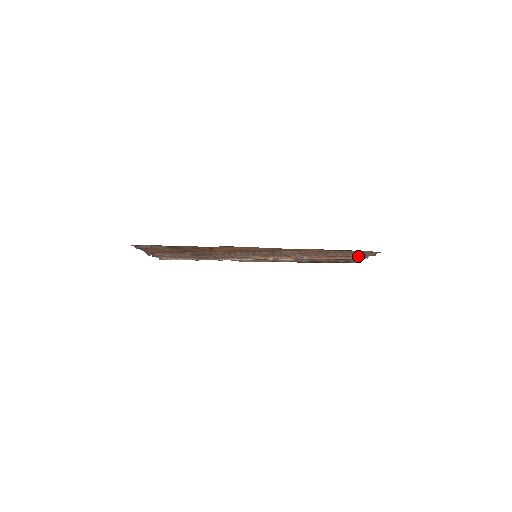
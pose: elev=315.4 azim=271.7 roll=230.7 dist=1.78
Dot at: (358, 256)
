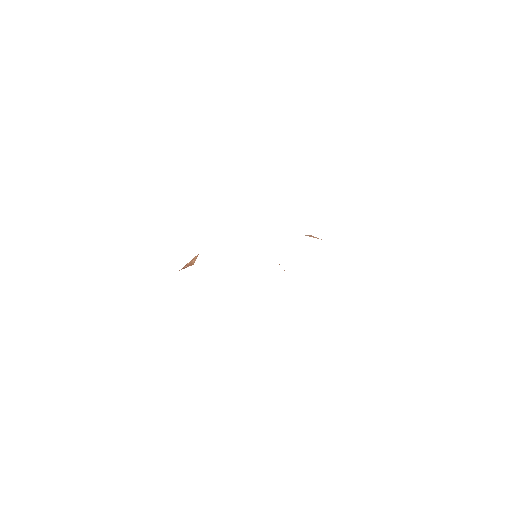
Dot at: occluded
